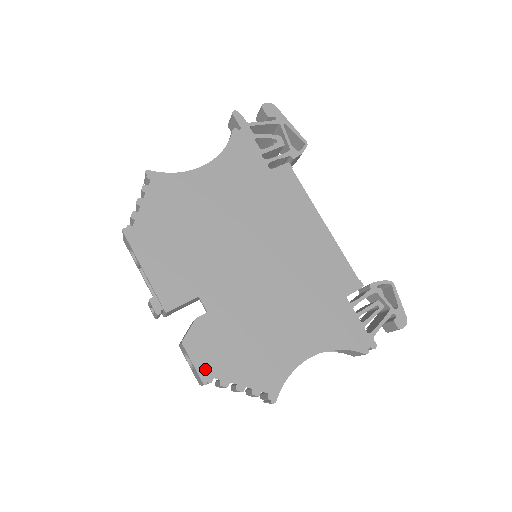
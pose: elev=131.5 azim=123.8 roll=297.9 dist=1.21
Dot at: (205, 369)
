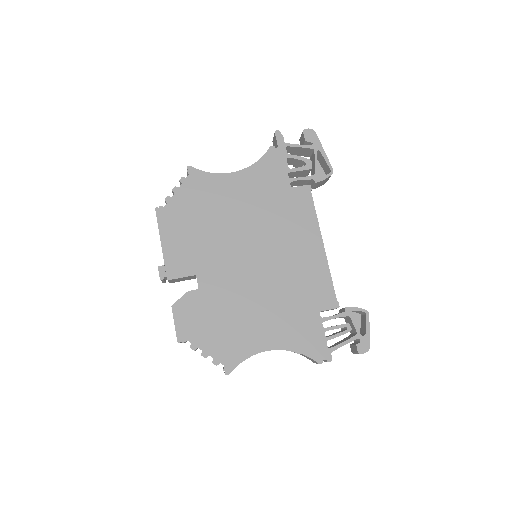
Dot at: (182, 331)
